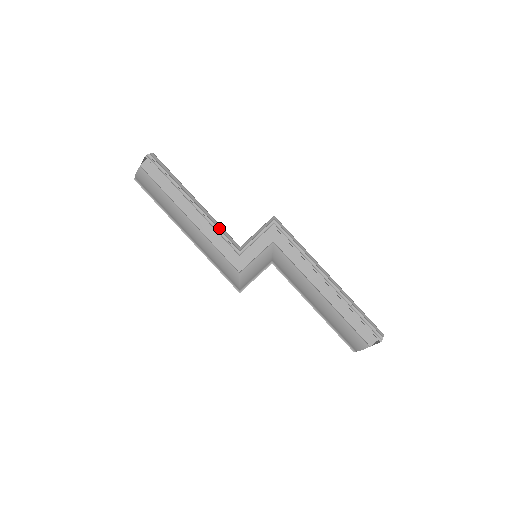
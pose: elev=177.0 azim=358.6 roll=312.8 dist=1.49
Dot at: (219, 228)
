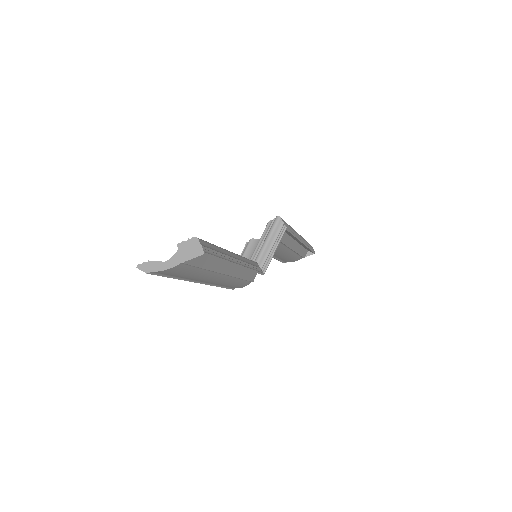
Dot at: (250, 263)
